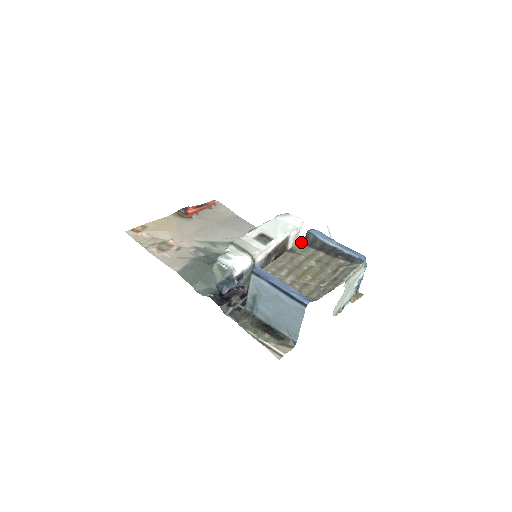
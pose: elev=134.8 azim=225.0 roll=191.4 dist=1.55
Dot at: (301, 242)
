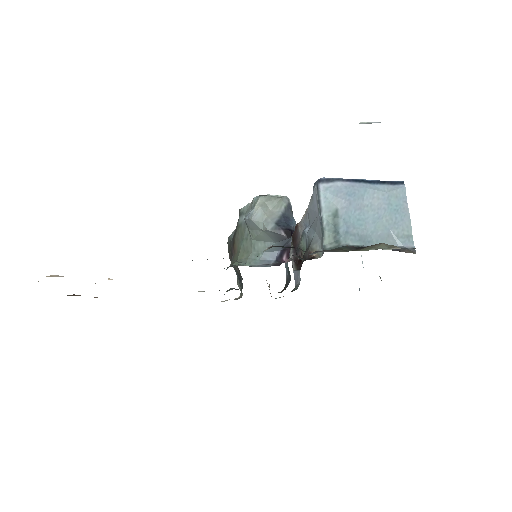
Dot at: occluded
